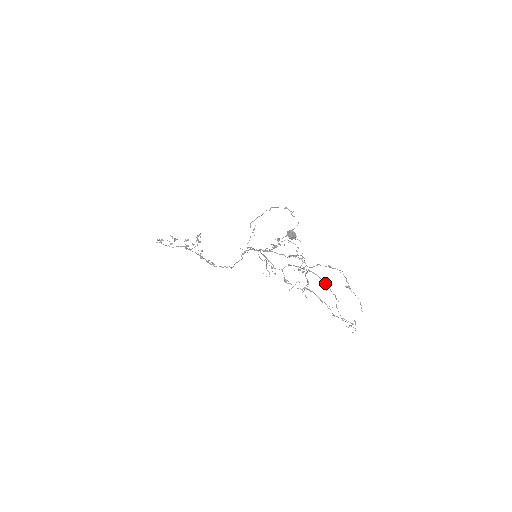
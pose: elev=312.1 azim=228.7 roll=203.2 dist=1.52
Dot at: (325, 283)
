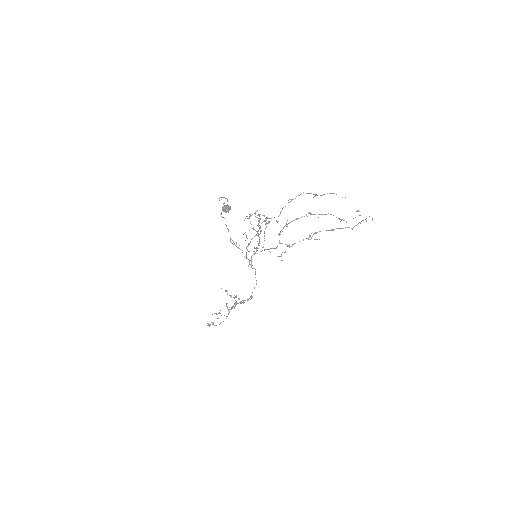
Dot at: occluded
